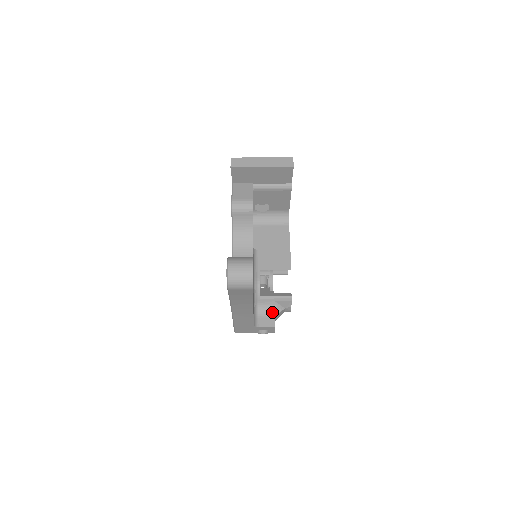
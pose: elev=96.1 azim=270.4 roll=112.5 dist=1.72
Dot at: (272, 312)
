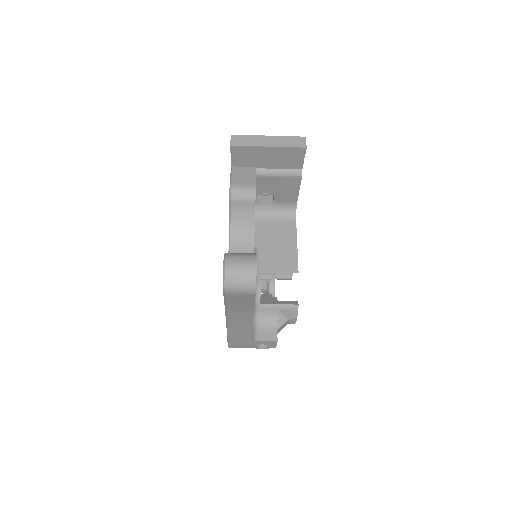
Dot at: (274, 323)
